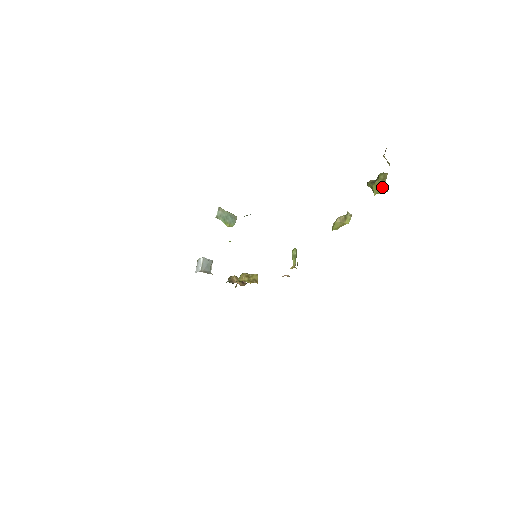
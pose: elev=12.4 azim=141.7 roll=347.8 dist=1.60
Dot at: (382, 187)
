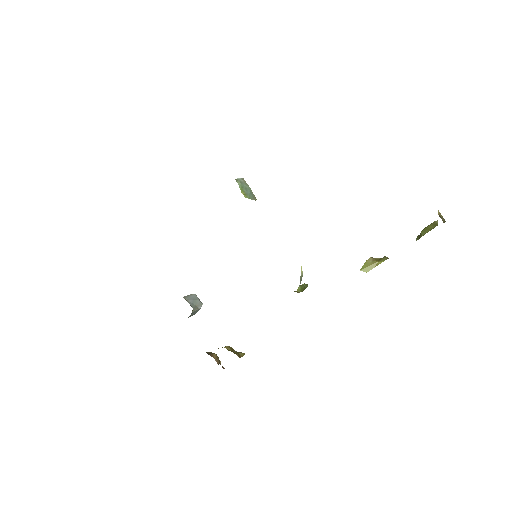
Dot at: (432, 225)
